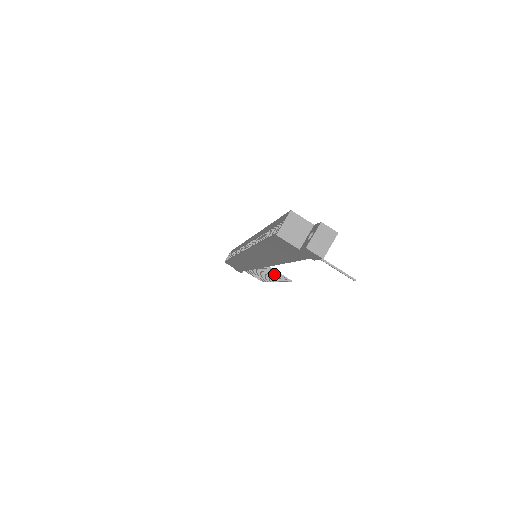
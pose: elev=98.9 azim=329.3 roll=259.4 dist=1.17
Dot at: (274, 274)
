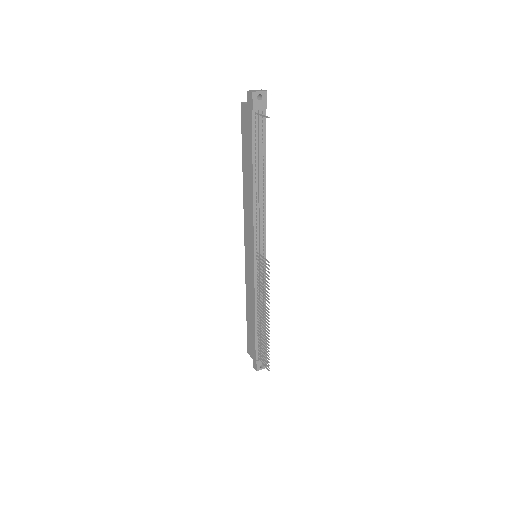
Dot at: (263, 274)
